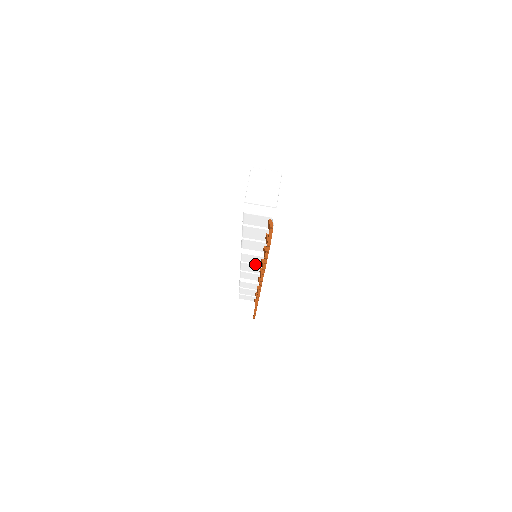
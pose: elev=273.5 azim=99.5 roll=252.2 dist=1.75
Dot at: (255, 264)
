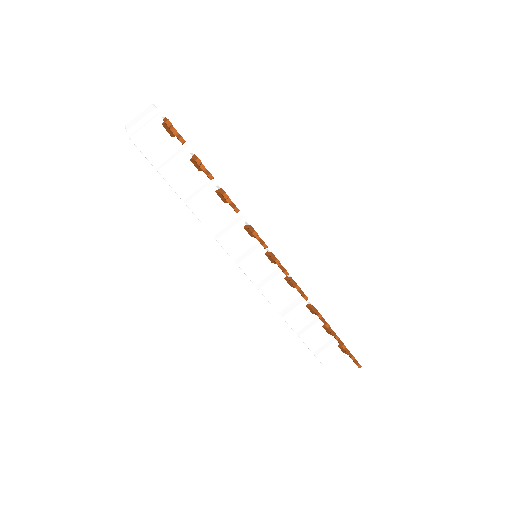
Dot at: (253, 251)
